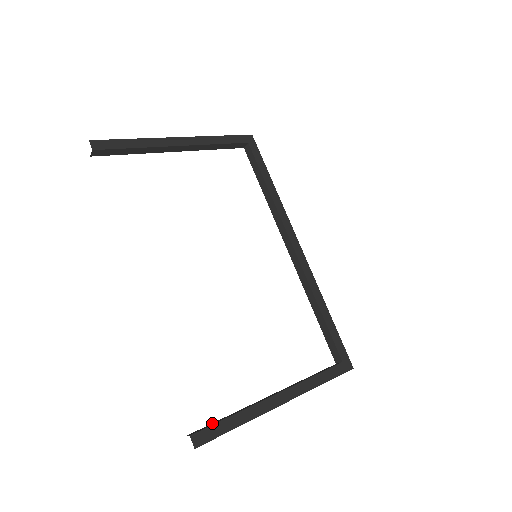
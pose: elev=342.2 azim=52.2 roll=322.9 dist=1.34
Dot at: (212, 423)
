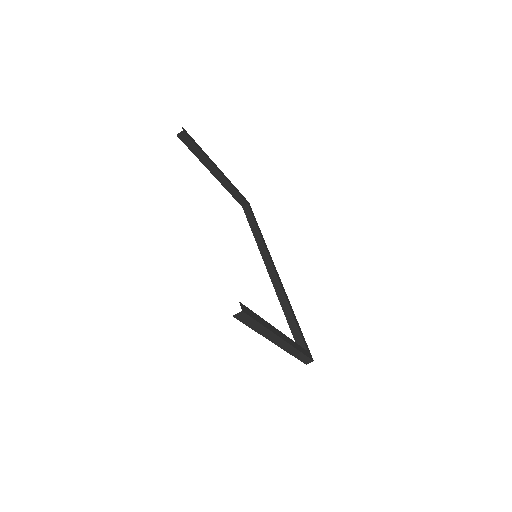
Dot at: occluded
